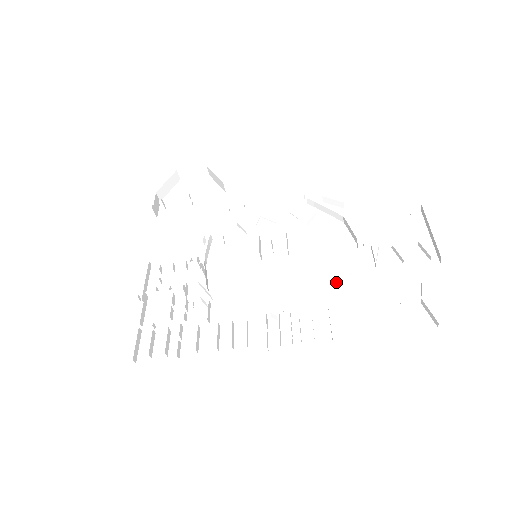
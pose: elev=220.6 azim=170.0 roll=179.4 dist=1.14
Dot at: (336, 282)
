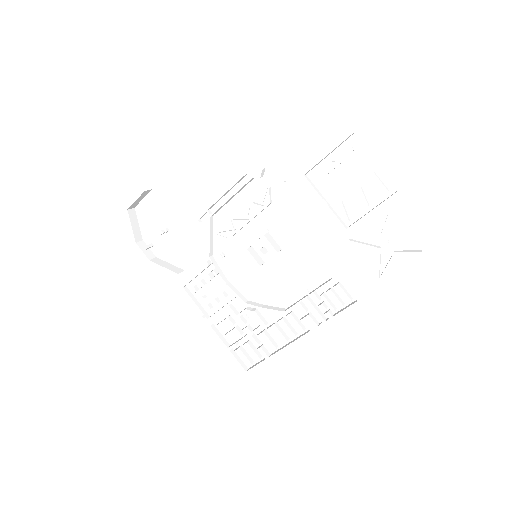
Dot at: (328, 248)
